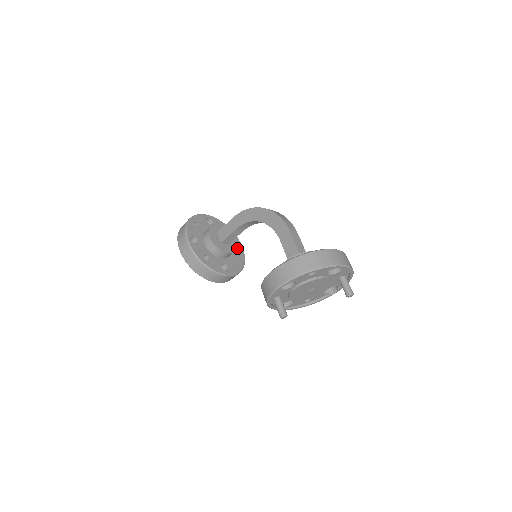
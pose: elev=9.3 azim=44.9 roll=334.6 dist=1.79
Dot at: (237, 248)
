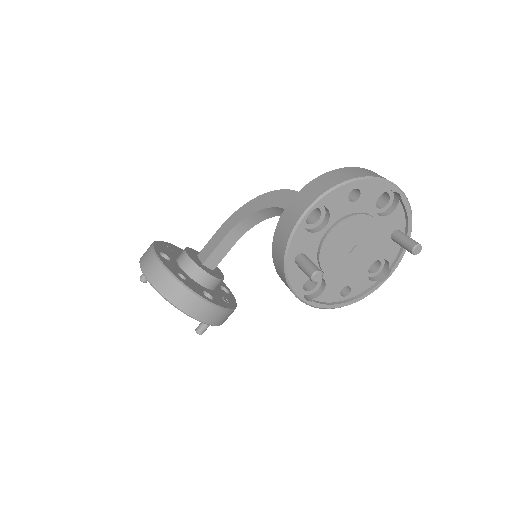
Dot at: occluded
